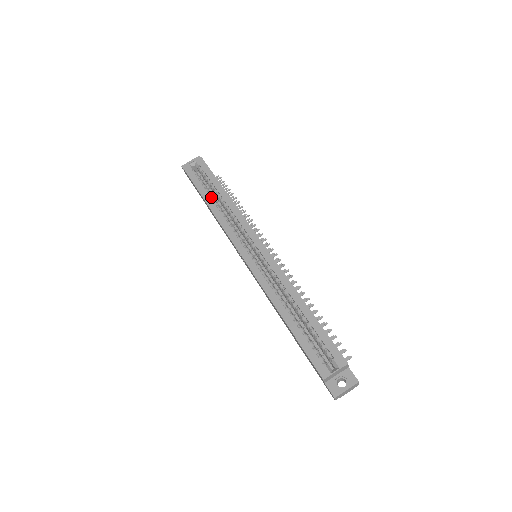
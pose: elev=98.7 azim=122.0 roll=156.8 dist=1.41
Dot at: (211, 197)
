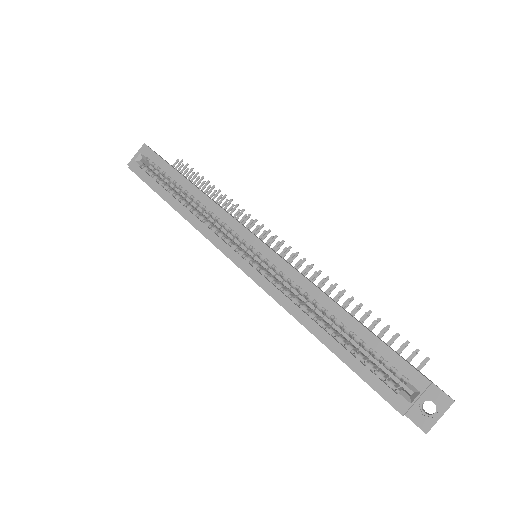
Dot at: (174, 195)
